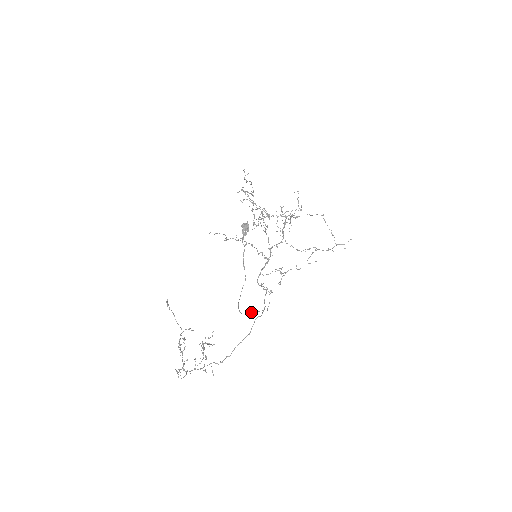
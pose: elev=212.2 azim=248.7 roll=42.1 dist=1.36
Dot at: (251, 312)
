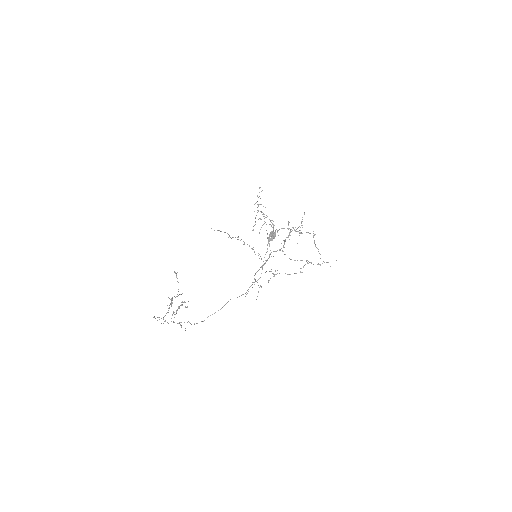
Dot at: occluded
